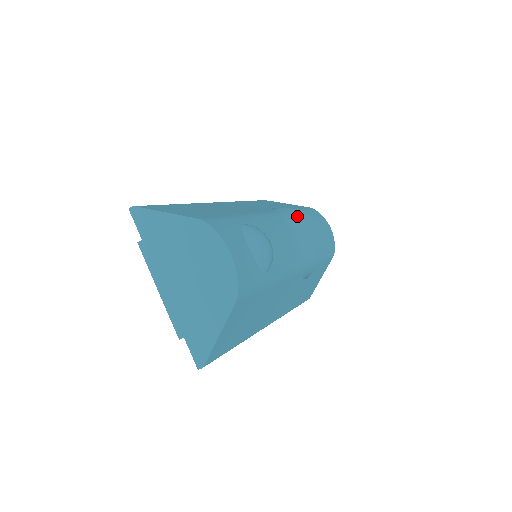
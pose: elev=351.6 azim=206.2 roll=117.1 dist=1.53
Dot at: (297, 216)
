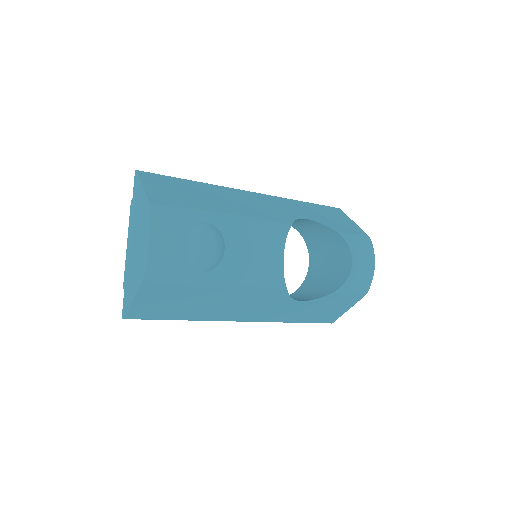
Dot at: (336, 238)
